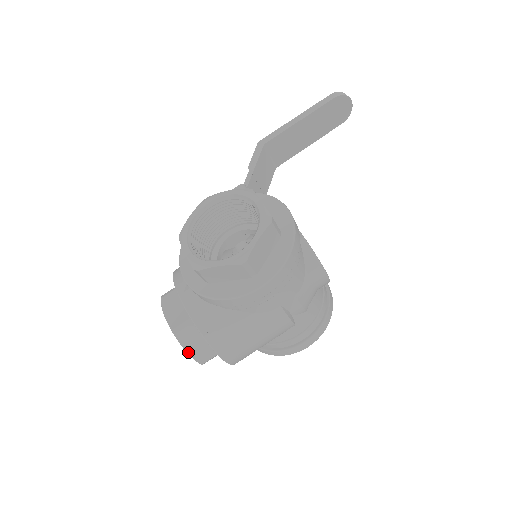
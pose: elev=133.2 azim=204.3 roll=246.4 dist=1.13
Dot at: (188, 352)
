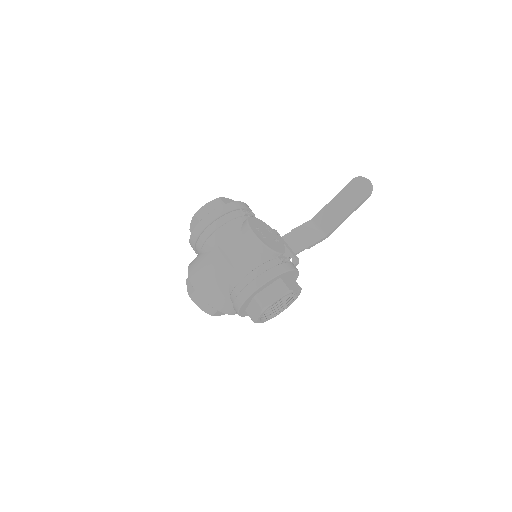
Dot at: (188, 290)
